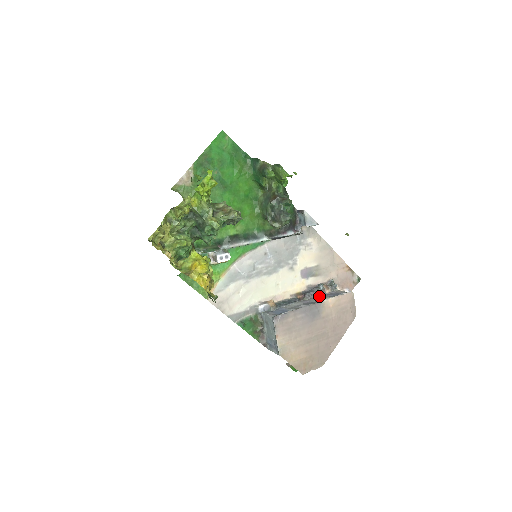
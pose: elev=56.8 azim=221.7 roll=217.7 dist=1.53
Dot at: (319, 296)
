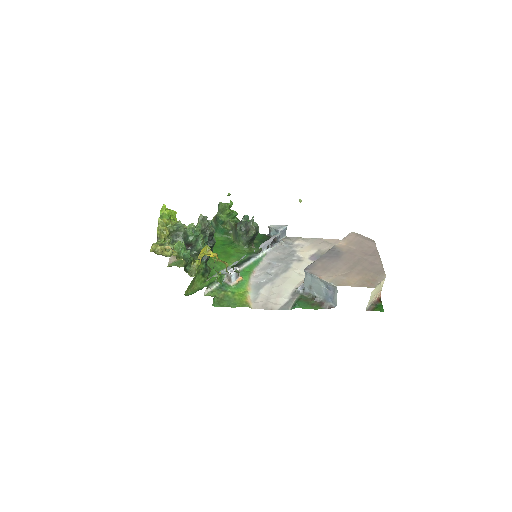
Dot at: occluded
